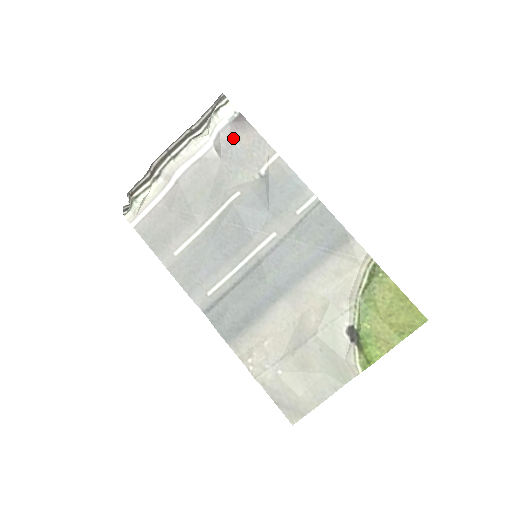
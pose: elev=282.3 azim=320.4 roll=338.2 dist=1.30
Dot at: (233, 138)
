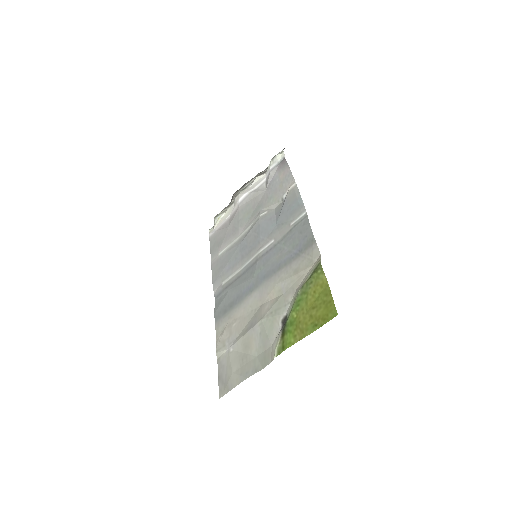
Dot at: (277, 175)
